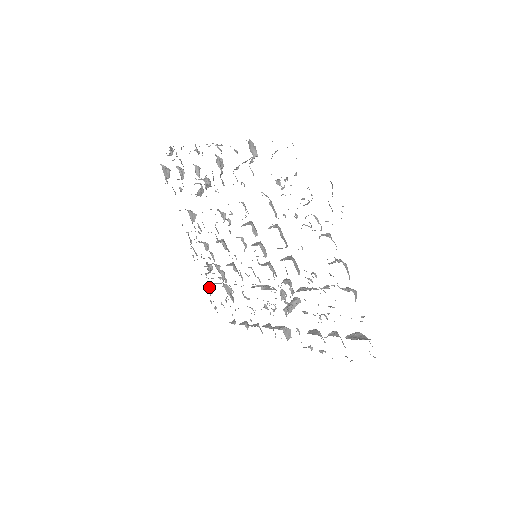
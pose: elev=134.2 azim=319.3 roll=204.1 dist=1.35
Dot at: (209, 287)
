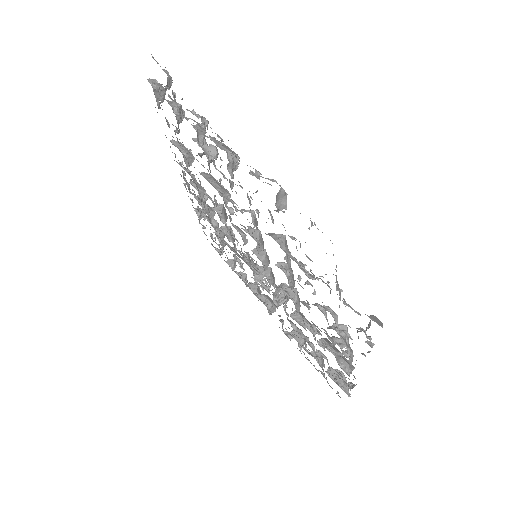
Dot at: occluded
